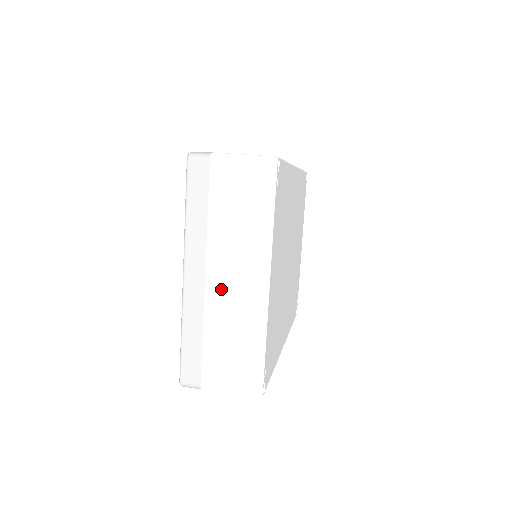
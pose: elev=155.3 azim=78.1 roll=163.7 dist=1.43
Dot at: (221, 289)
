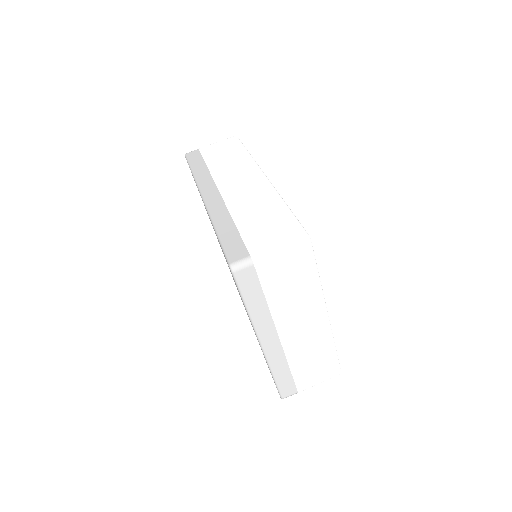
Dot at: (294, 337)
